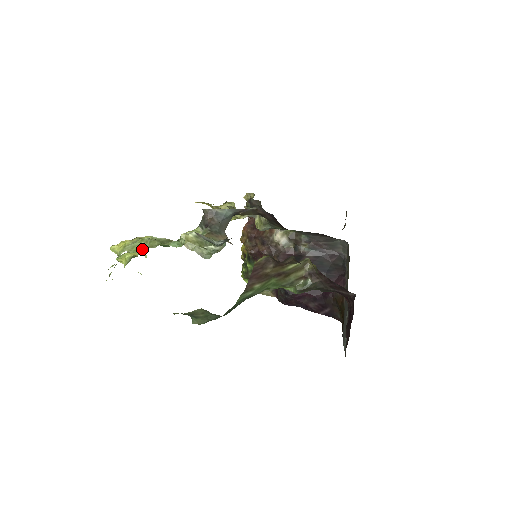
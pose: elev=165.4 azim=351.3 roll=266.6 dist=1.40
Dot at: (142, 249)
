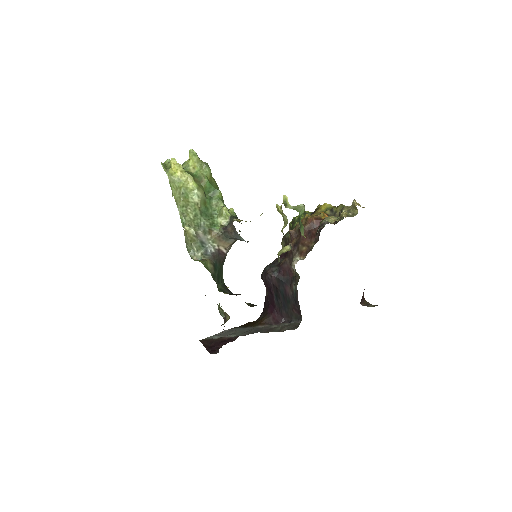
Dot at: (174, 192)
